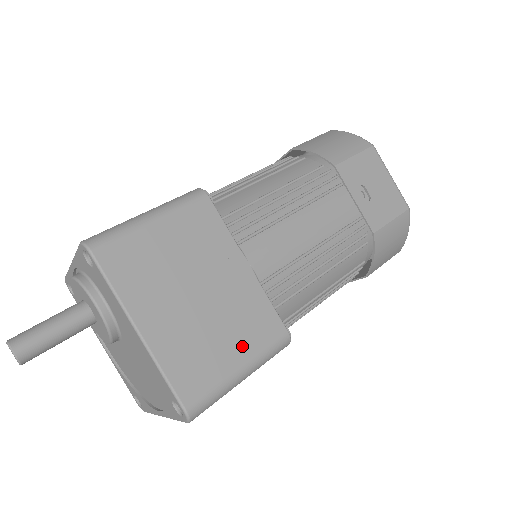
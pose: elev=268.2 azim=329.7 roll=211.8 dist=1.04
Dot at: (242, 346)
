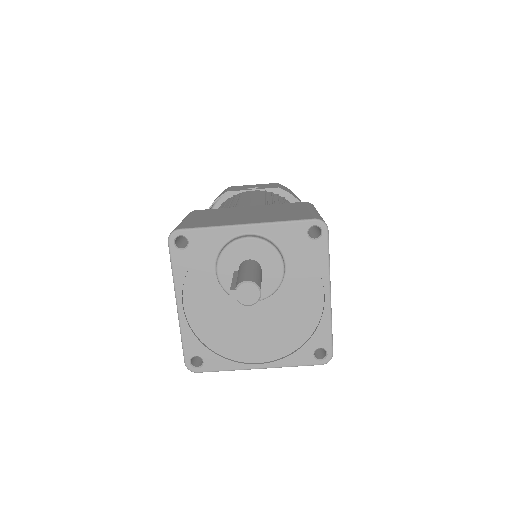
Dot at: occluded
